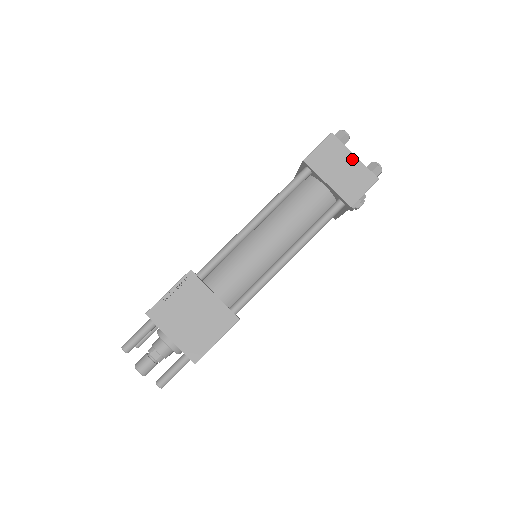
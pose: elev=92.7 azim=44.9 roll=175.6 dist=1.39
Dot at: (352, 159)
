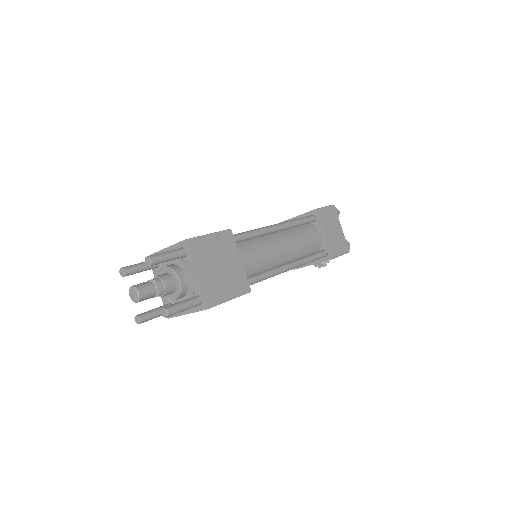
Dot at: (340, 229)
